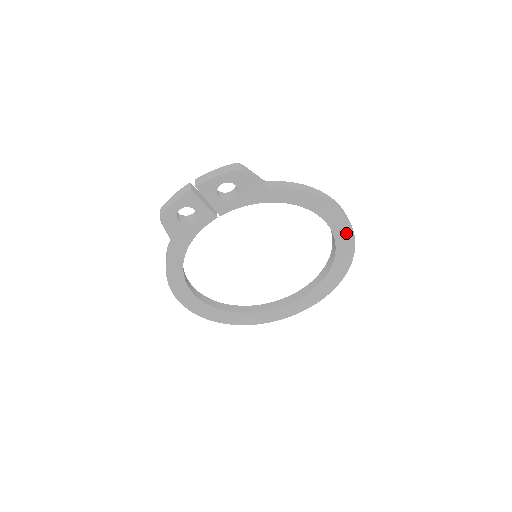
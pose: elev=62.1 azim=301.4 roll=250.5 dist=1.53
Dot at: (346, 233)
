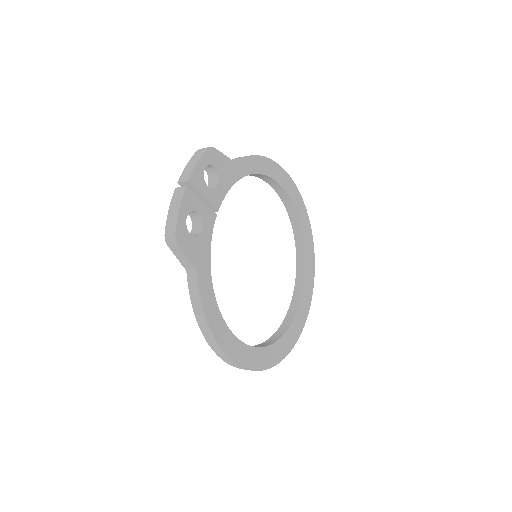
Dot at: (294, 192)
